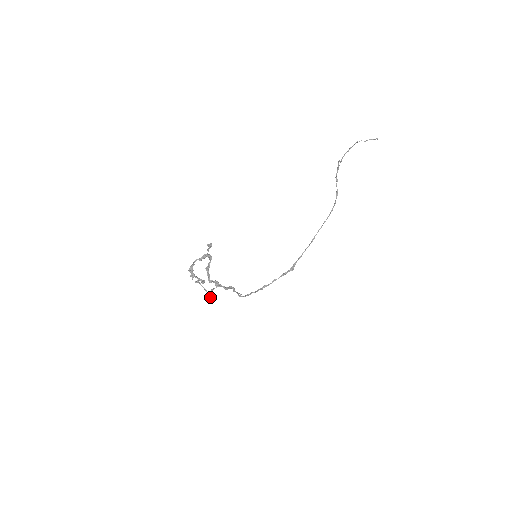
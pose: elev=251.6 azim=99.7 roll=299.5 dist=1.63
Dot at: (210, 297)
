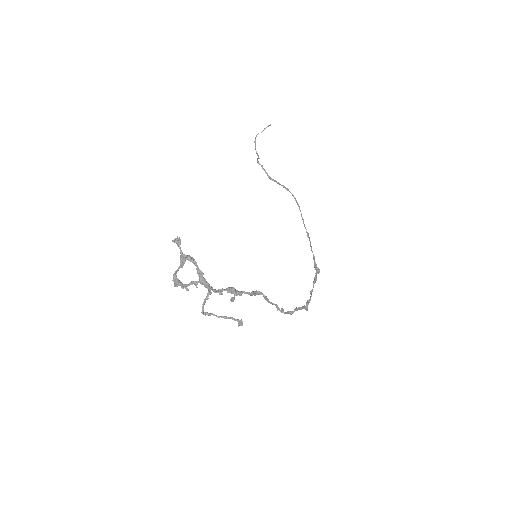
Dot at: occluded
